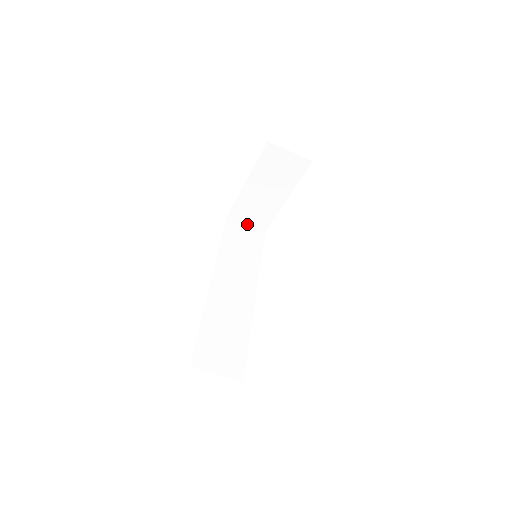
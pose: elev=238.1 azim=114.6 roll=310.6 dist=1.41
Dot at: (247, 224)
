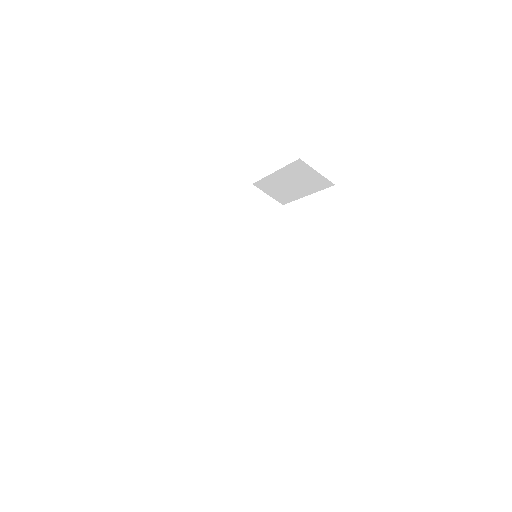
Dot at: (269, 194)
